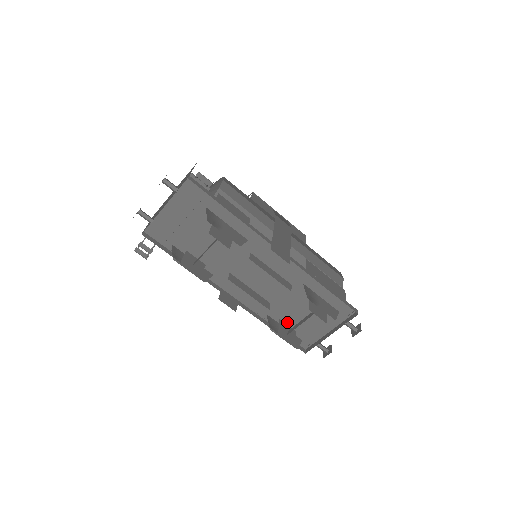
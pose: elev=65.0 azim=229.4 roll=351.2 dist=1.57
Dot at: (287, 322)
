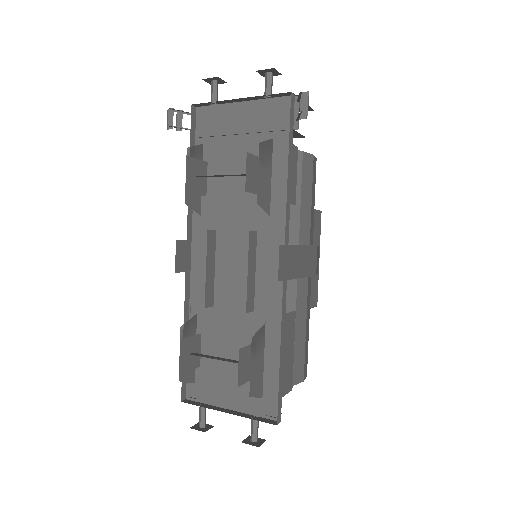
Dot at: (204, 348)
